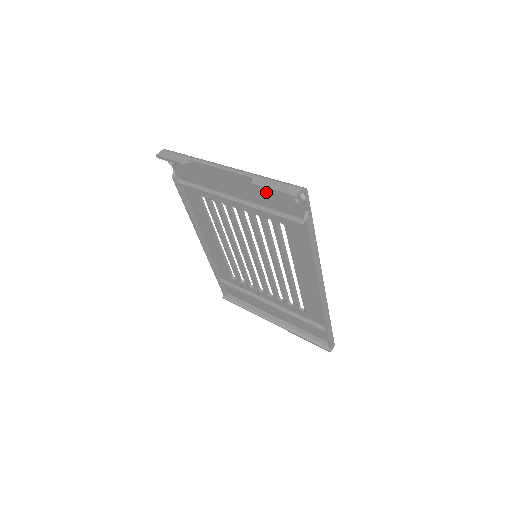
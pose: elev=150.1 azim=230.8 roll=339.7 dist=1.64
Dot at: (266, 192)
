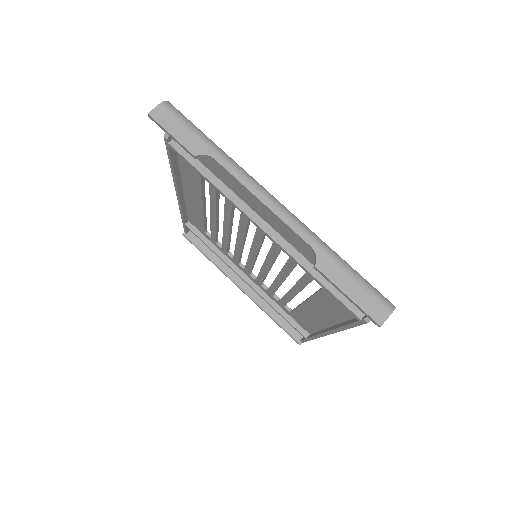
Dot at: occluded
